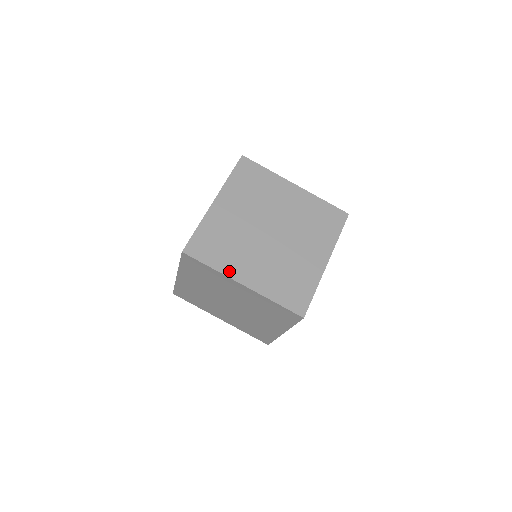
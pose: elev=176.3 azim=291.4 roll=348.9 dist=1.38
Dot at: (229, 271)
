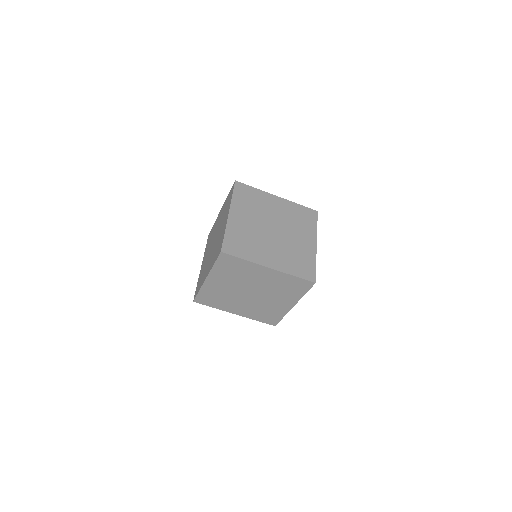
Dot at: (257, 260)
